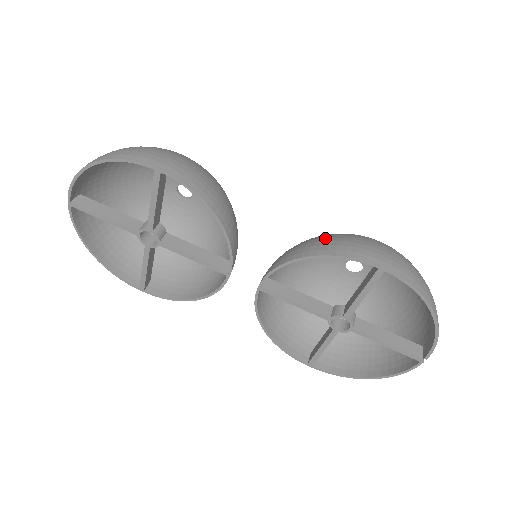
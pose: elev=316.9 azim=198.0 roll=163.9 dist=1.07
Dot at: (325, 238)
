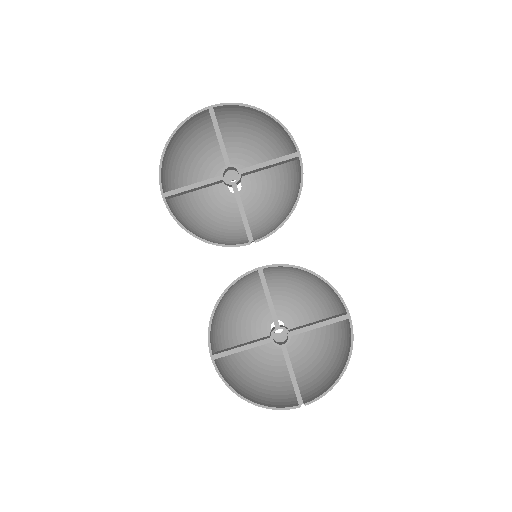
Dot at: occluded
